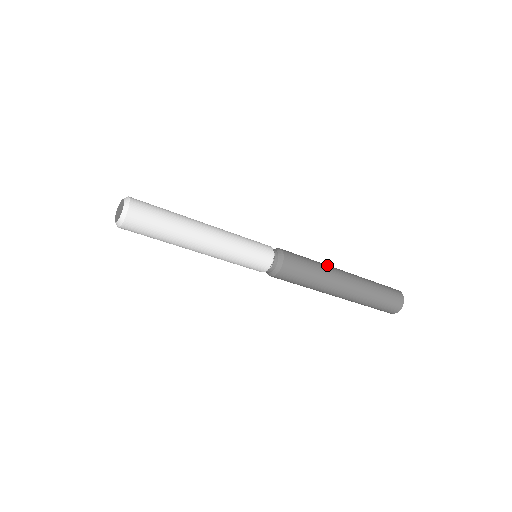
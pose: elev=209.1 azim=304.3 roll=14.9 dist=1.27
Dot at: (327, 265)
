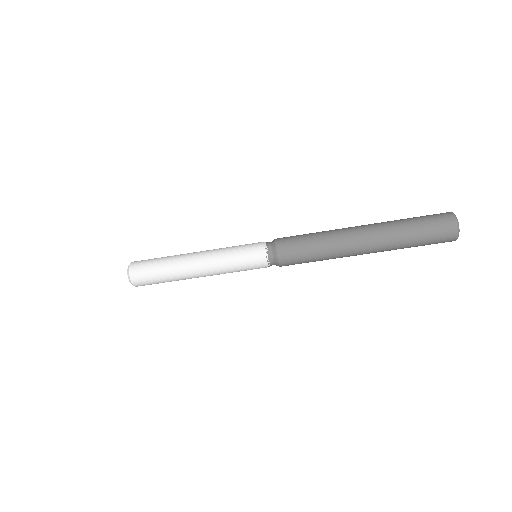
Dot at: occluded
